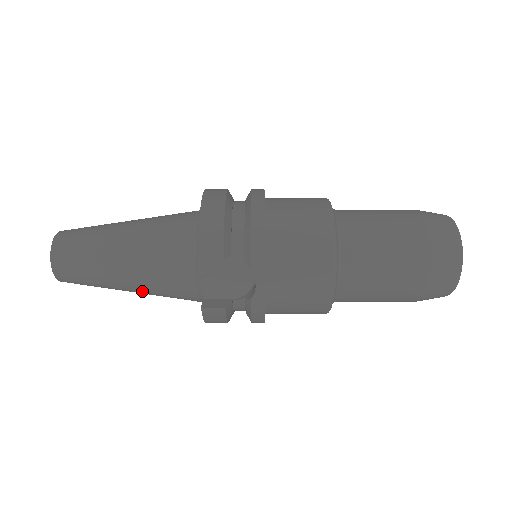
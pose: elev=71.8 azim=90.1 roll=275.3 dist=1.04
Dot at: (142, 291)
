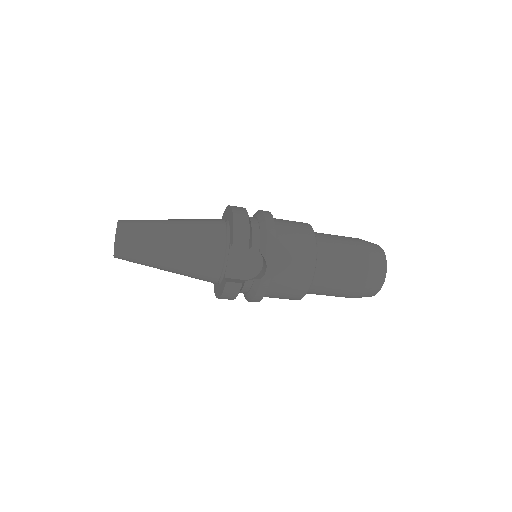
Dot at: (178, 269)
